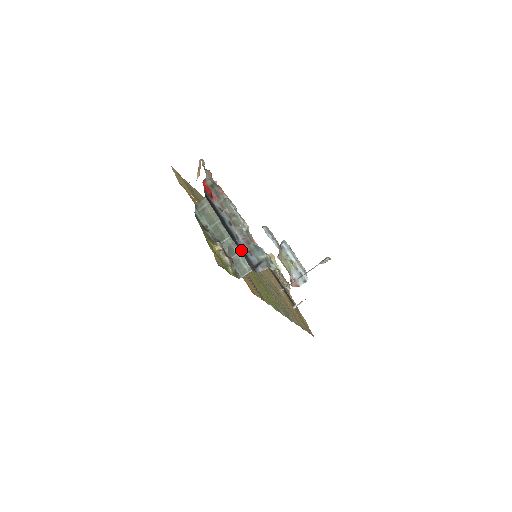
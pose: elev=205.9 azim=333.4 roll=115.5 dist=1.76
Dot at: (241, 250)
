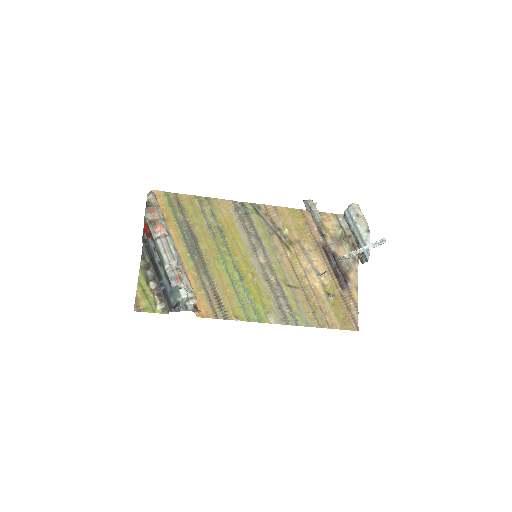
Dot at: (164, 291)
